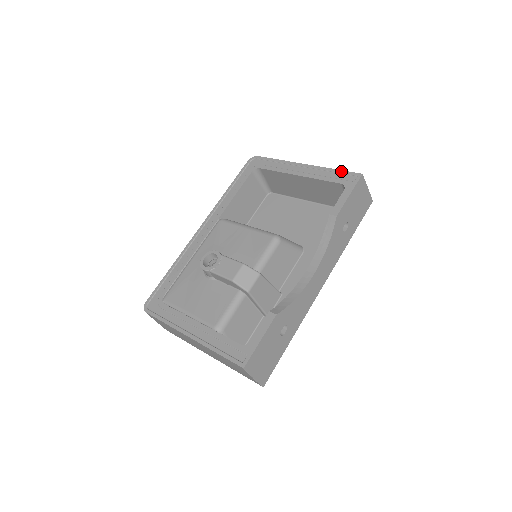
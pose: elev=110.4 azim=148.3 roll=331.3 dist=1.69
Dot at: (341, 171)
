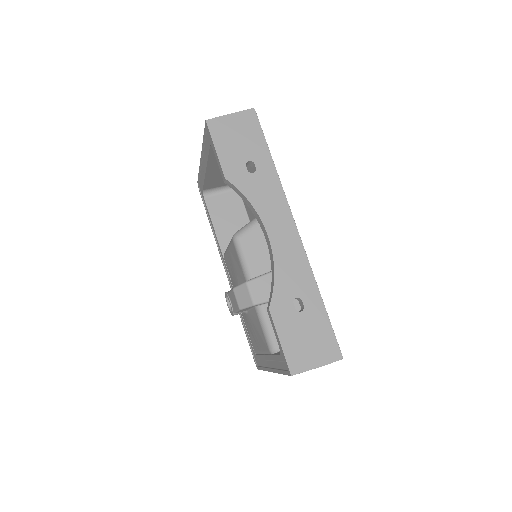
Dot at: (204, 135)
